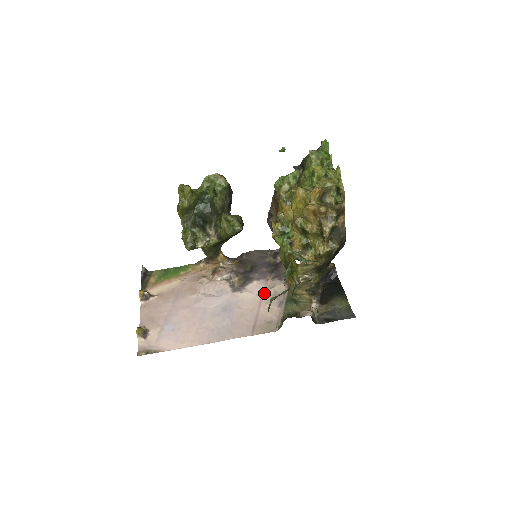
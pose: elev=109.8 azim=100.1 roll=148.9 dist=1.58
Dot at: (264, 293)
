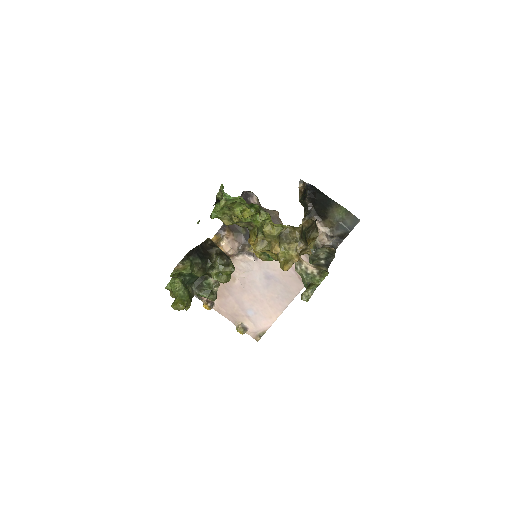
Dot at: occluded
